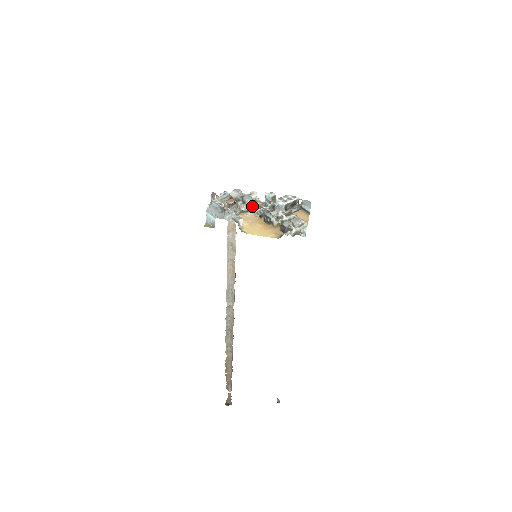
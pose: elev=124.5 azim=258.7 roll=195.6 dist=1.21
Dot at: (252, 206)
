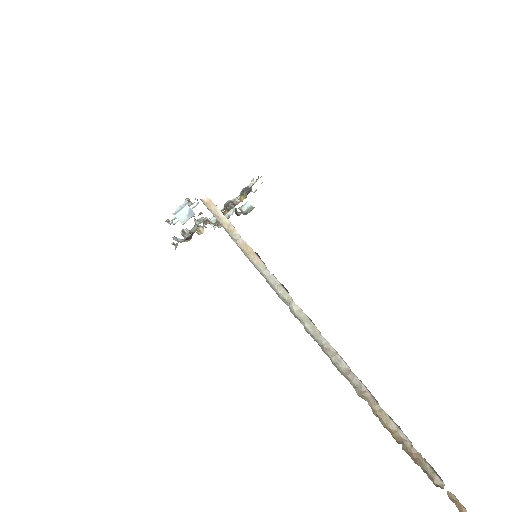
Dot at: (208, 220)
